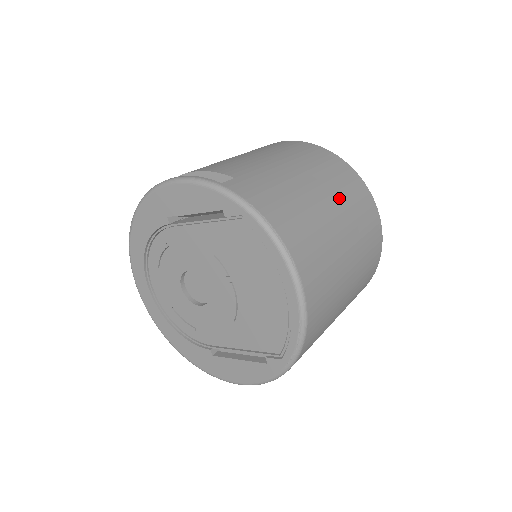
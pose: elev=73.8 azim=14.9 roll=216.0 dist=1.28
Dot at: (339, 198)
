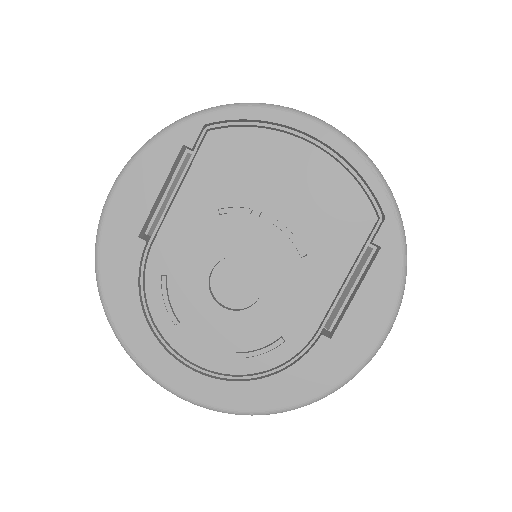
Dot at: occluded
